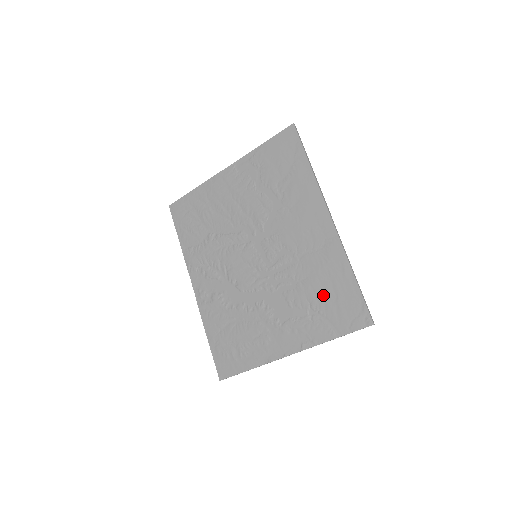
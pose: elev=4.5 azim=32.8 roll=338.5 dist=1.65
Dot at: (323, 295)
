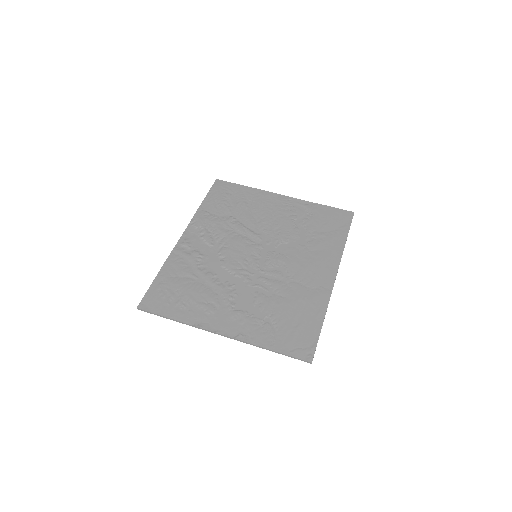
Dot at: (288, 316)
